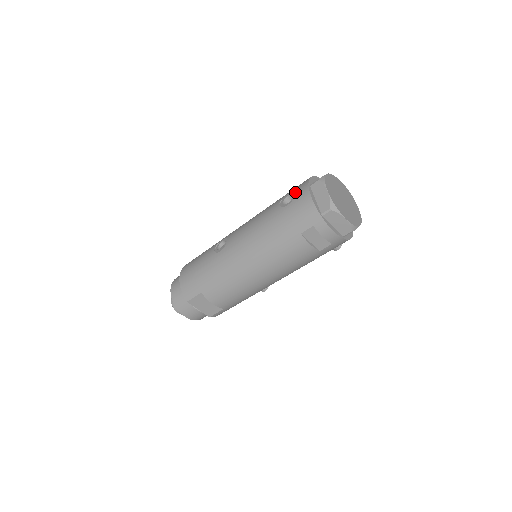
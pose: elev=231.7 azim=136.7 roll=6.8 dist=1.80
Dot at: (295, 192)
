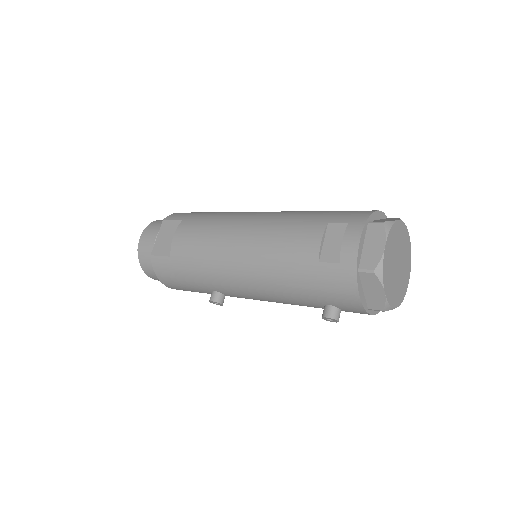
Dot at: occluded
